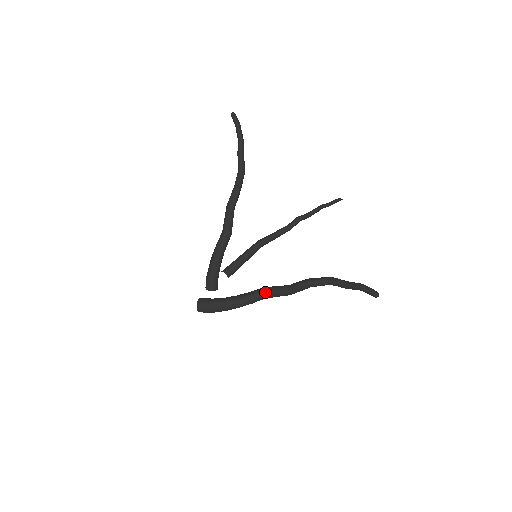
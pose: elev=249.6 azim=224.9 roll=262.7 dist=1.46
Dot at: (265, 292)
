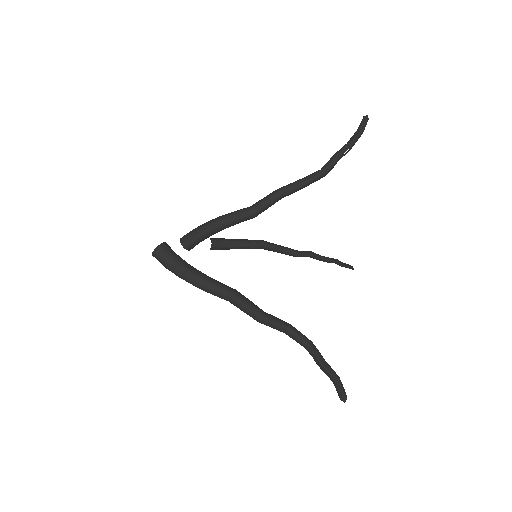
Dot at: (236, 297)
